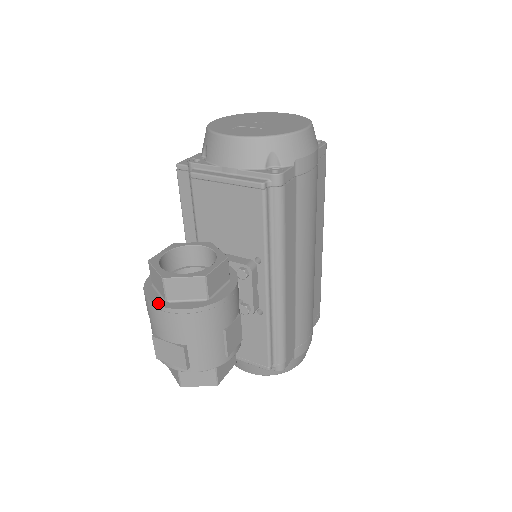
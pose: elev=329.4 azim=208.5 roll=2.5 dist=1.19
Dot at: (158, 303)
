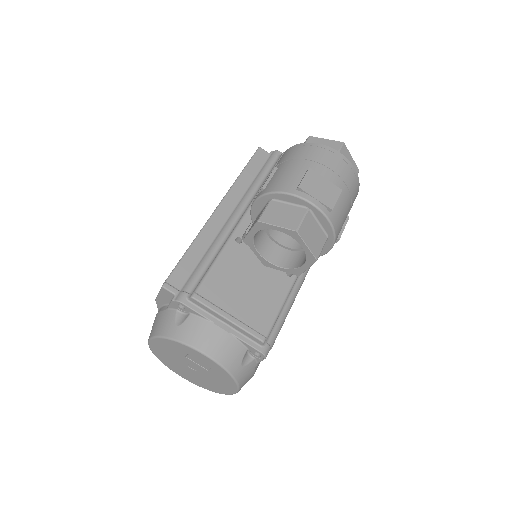
Dot at: (334, 151)
